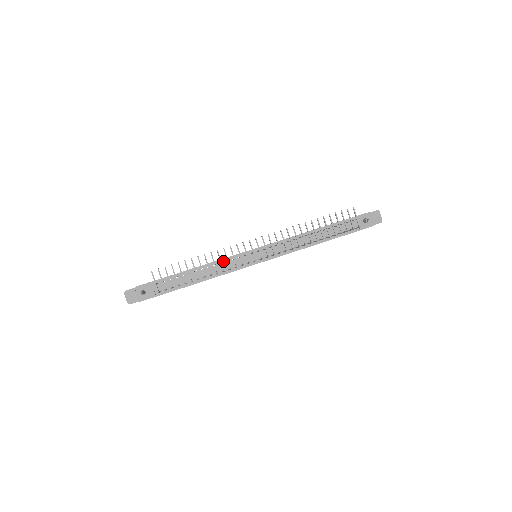
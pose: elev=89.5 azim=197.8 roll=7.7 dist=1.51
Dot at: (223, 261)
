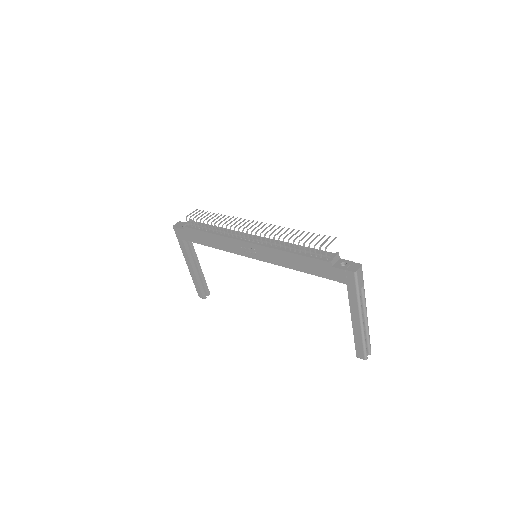
Dot at: (232, 231)
